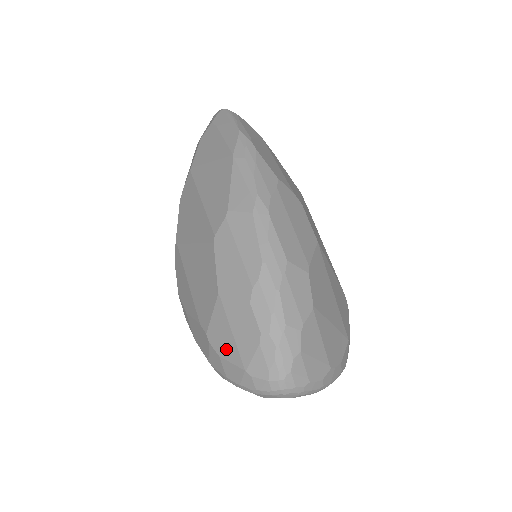
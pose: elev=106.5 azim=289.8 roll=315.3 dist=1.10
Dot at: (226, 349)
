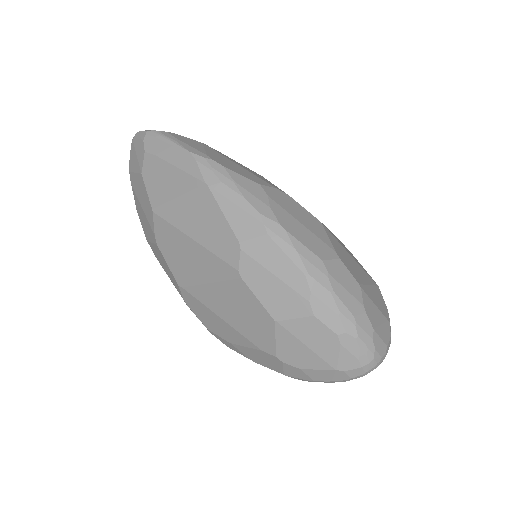
Dot at: (306, 361)
